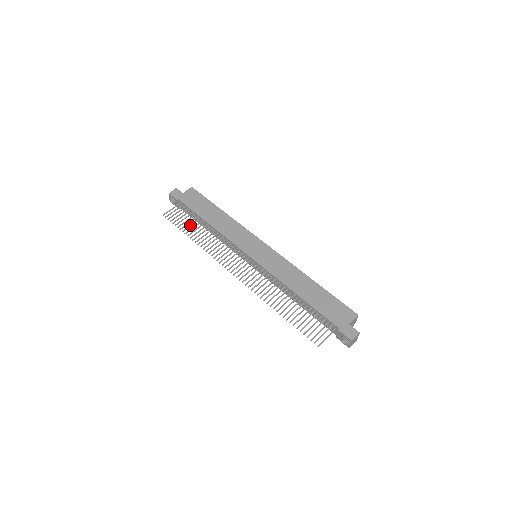
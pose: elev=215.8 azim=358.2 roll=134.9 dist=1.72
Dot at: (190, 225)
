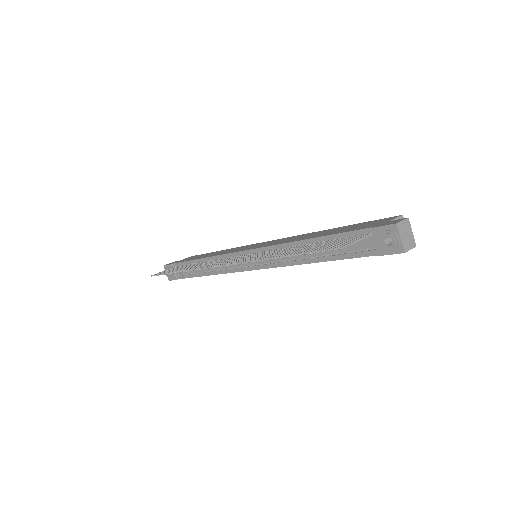
Dot at: (179, 268)
